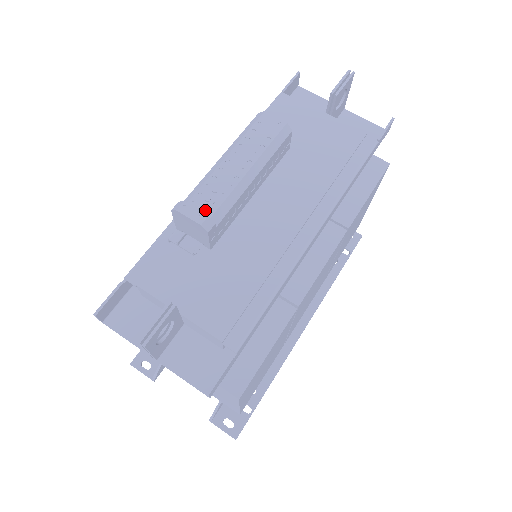
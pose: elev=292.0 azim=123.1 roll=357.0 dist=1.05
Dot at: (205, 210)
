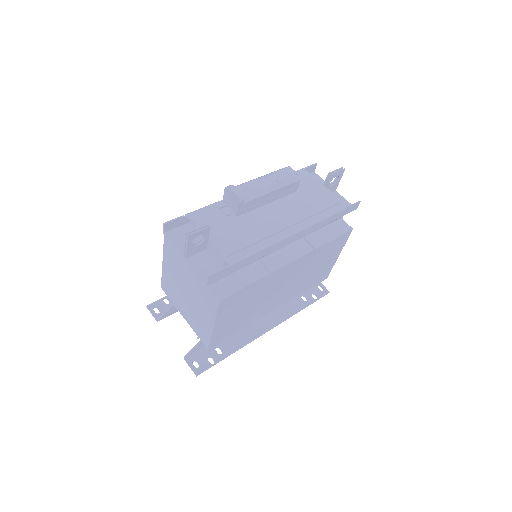
Dot at: (242, 193)
